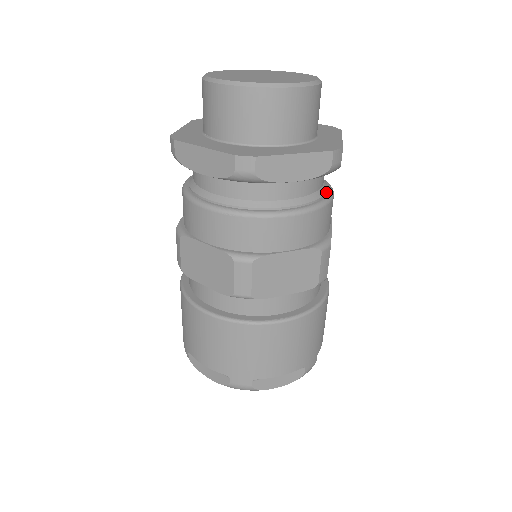
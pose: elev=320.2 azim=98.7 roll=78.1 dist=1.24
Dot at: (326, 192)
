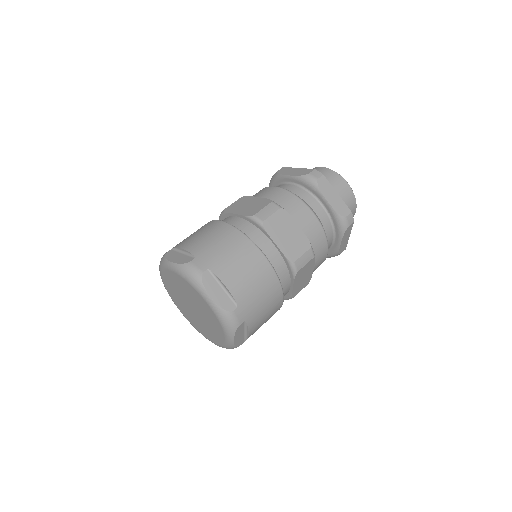
Dot at: occluded
